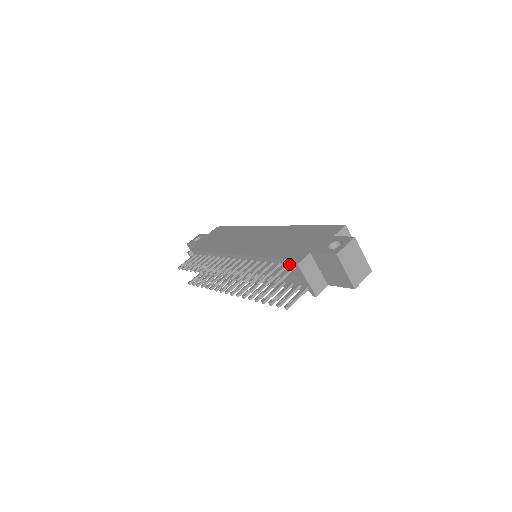
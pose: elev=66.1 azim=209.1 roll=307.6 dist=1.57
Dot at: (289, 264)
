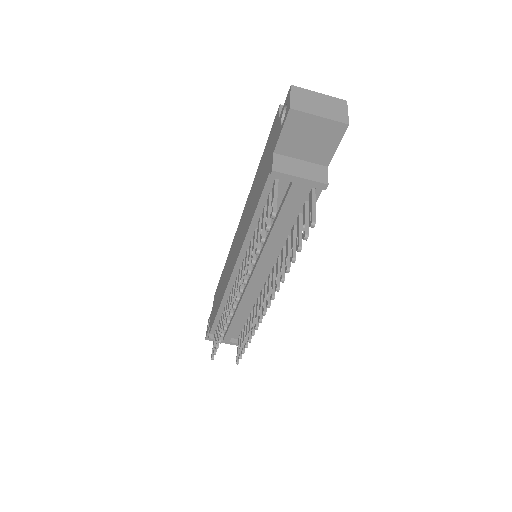
Dot at: (271, 192)
